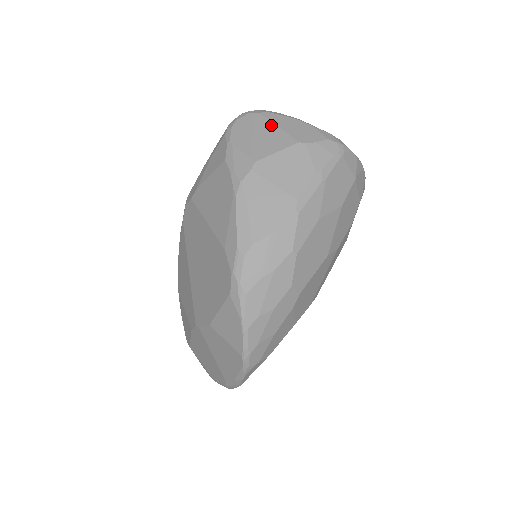
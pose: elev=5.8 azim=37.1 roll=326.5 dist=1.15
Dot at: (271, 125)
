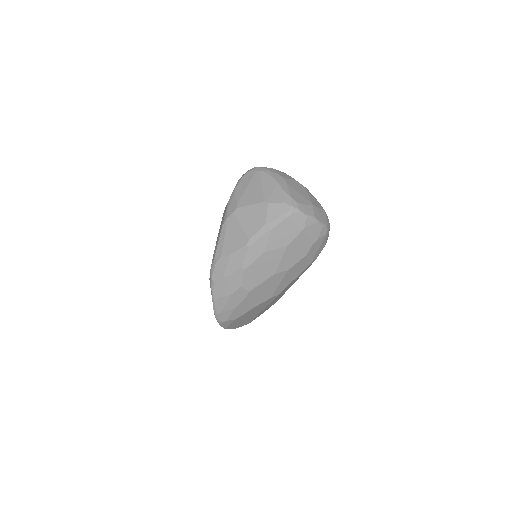
Dot at: (259, 183)
